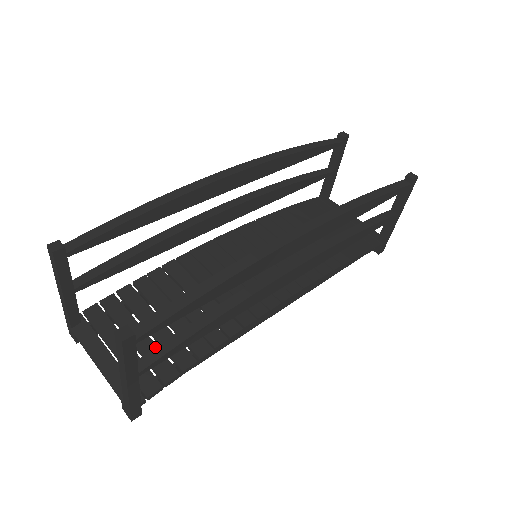
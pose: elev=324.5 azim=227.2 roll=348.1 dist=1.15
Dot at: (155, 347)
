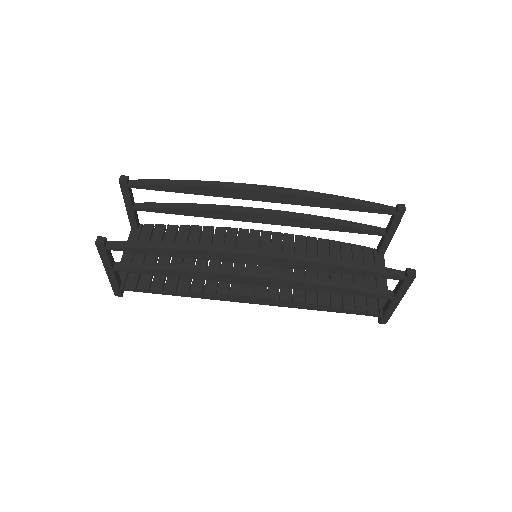
Dot at: (131, 262)
